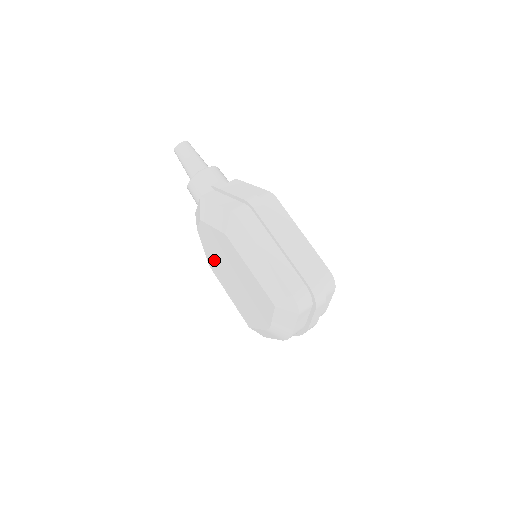
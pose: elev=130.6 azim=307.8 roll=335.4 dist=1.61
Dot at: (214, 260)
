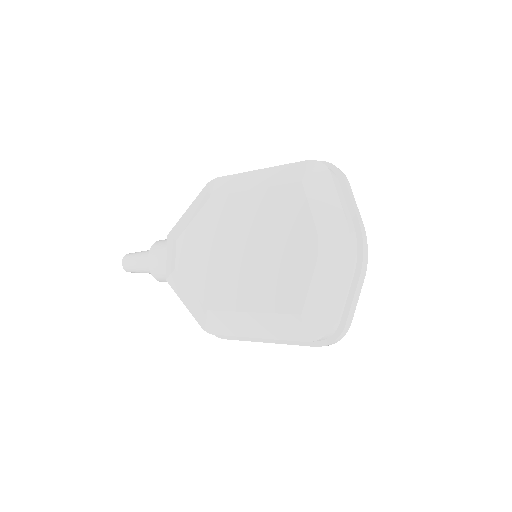
Dot at: (210, 278)
